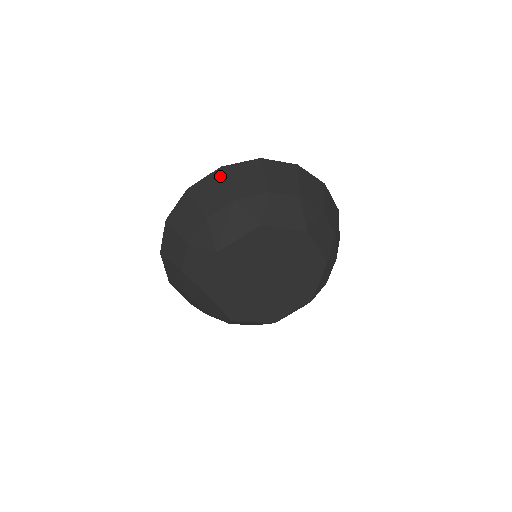
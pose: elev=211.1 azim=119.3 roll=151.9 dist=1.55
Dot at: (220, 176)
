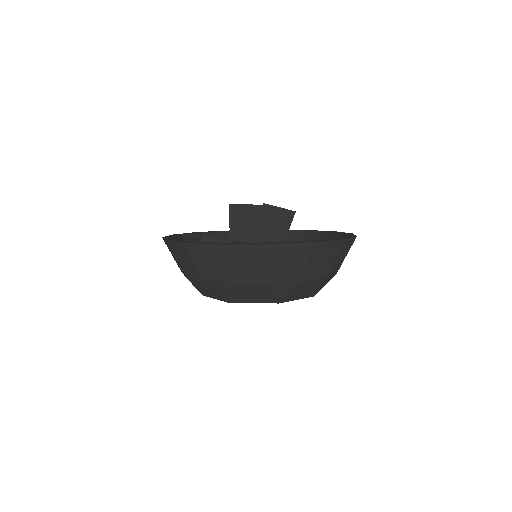
Dot at: (187, 251)
